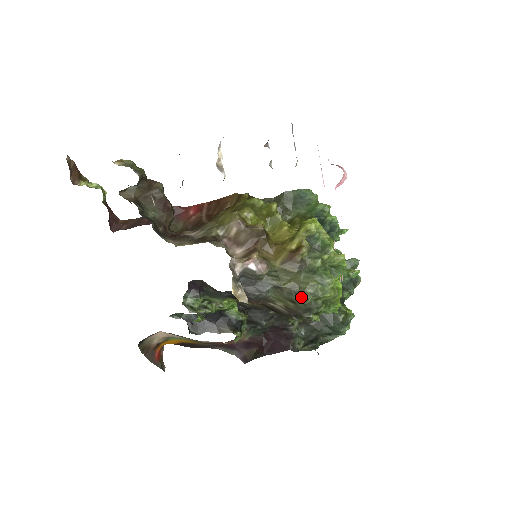
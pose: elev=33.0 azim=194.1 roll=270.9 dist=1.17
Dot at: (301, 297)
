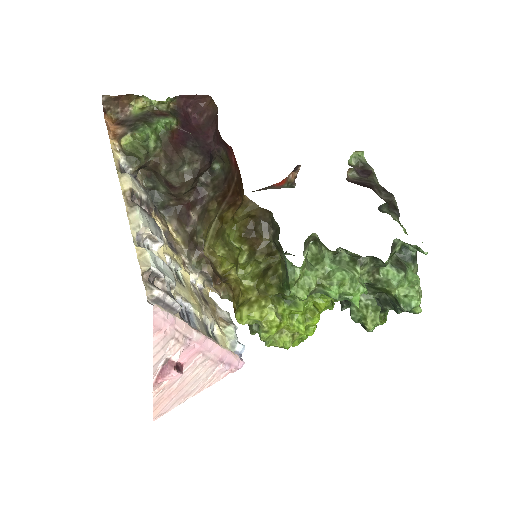
Dot at: occluded
